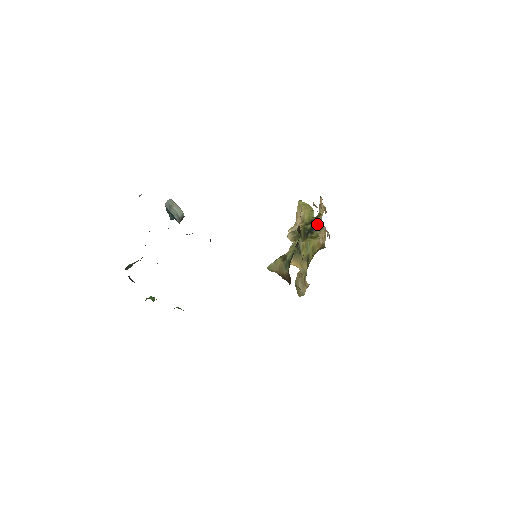
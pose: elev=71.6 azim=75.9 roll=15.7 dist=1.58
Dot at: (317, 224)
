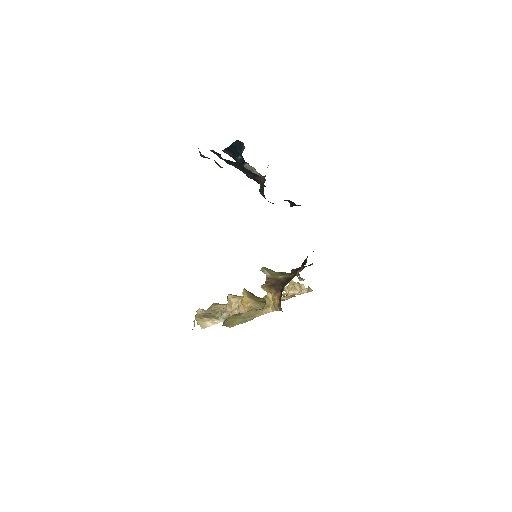
Dot at: occluded
